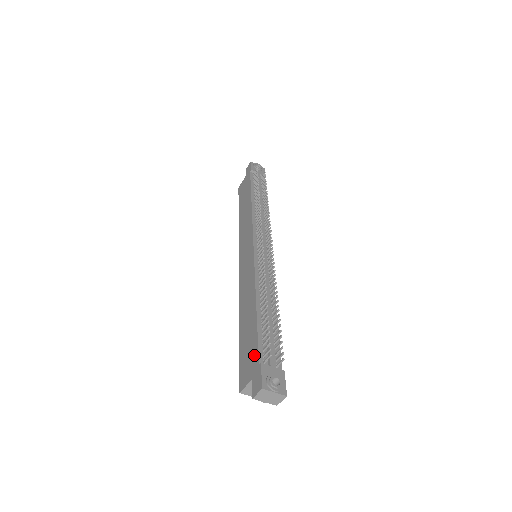
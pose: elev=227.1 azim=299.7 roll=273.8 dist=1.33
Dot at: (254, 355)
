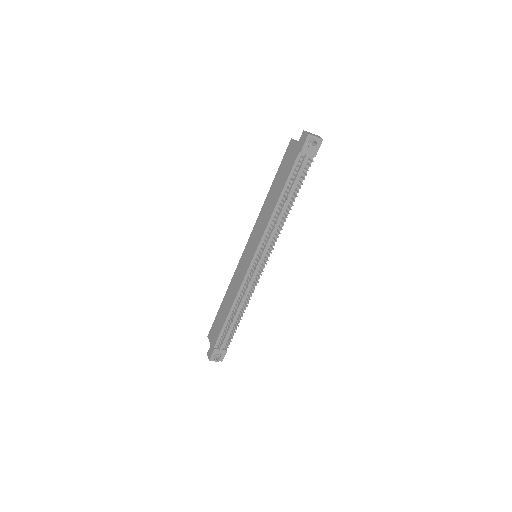
Dot at: (216, 338)
